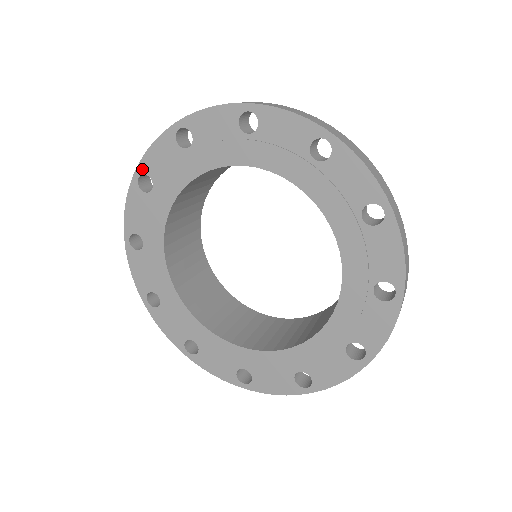
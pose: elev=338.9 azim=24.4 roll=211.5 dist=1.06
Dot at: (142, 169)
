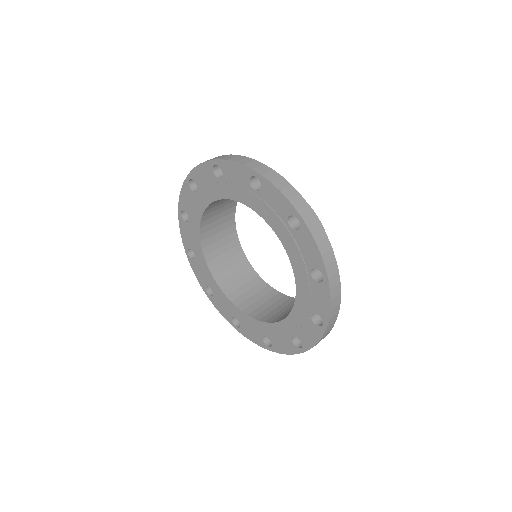
Dot at: (181, 207)
